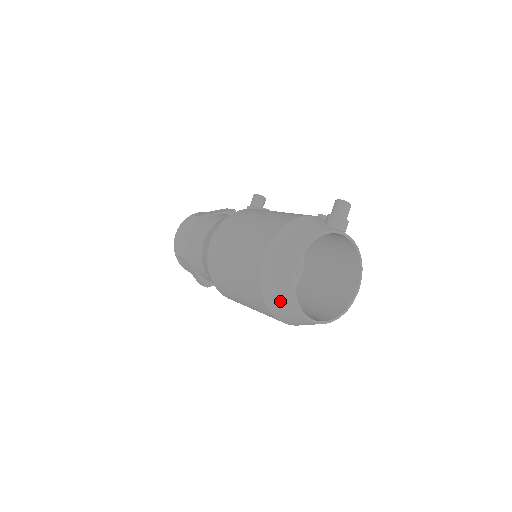
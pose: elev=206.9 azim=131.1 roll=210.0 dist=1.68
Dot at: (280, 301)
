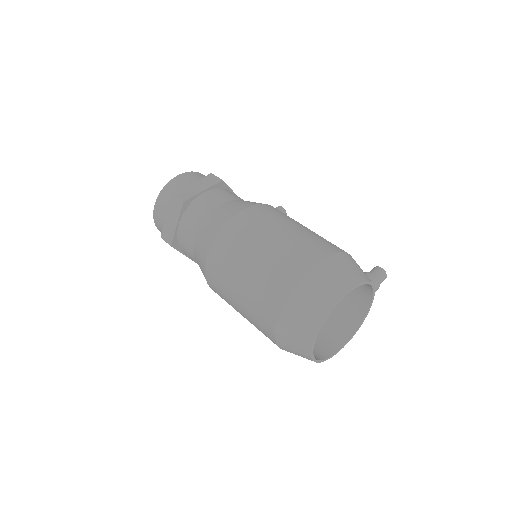
Dot at: (306, 311)
